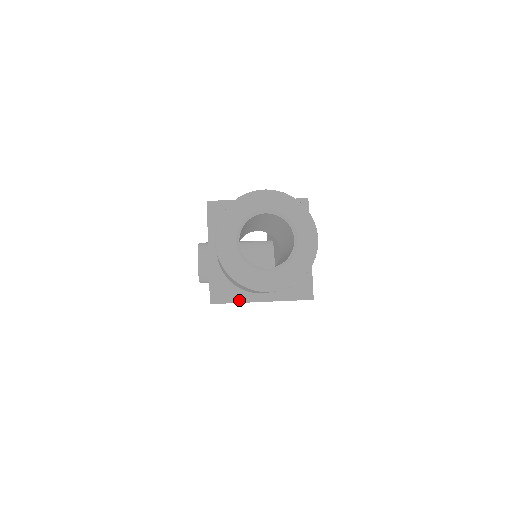
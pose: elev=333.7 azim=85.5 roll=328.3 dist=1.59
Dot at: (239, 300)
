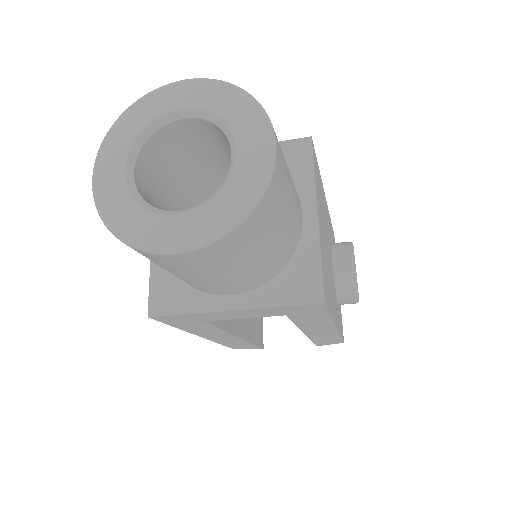
Dot at: (194, 309)
